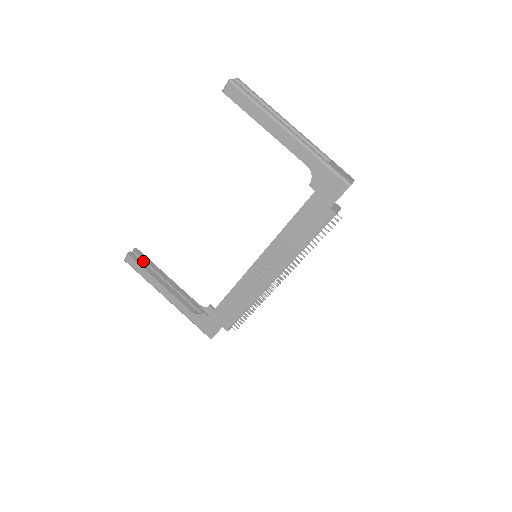
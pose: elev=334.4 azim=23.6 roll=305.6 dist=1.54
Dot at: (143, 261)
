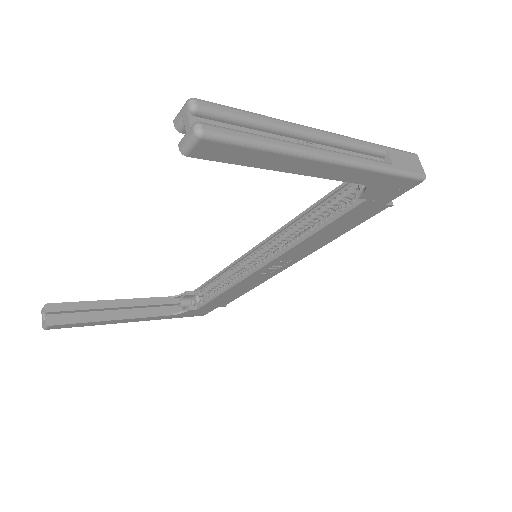
Dot at: (70, 312)
